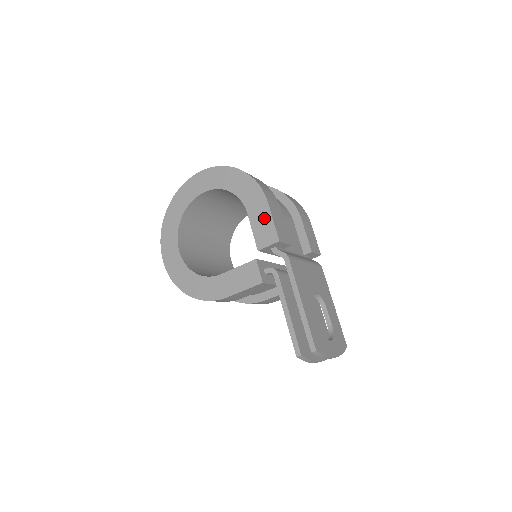
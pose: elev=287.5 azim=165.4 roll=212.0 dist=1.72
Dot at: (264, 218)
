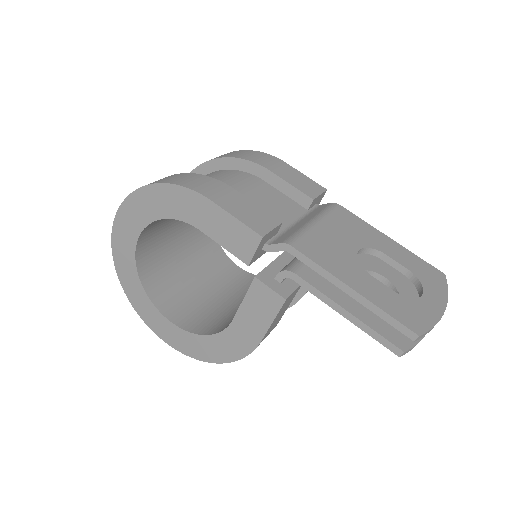
Dot at: (222, 222)
